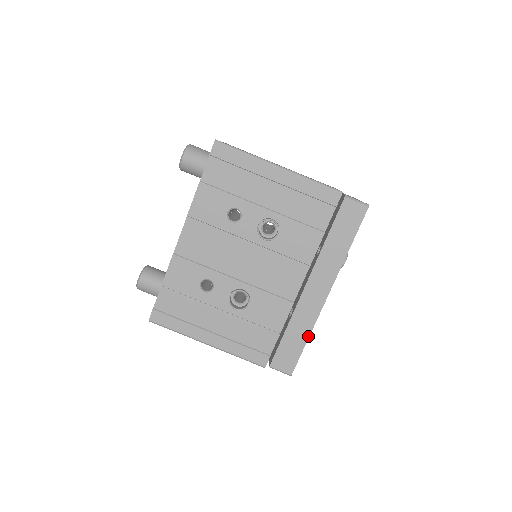
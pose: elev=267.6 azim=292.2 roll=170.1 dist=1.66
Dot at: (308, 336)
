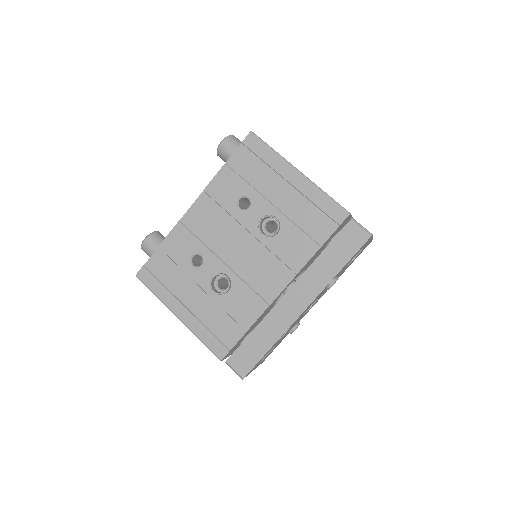
Dot at: (272, 345)
